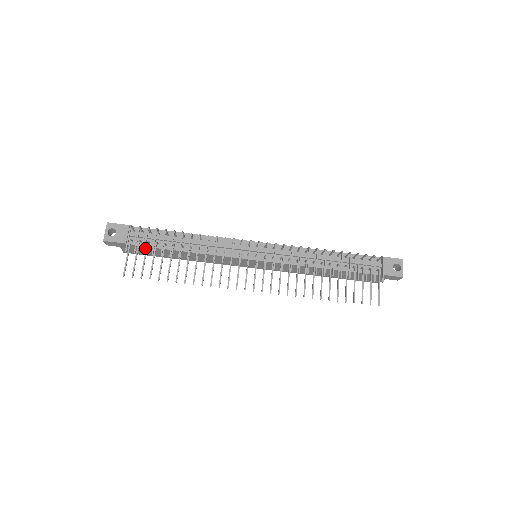
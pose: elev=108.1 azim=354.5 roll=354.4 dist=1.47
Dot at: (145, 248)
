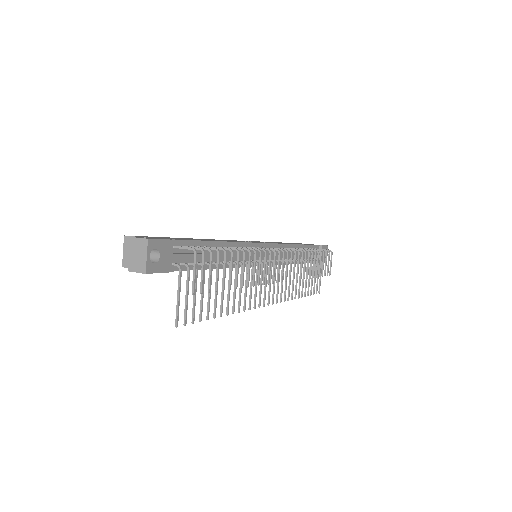
Dot at: occluded
